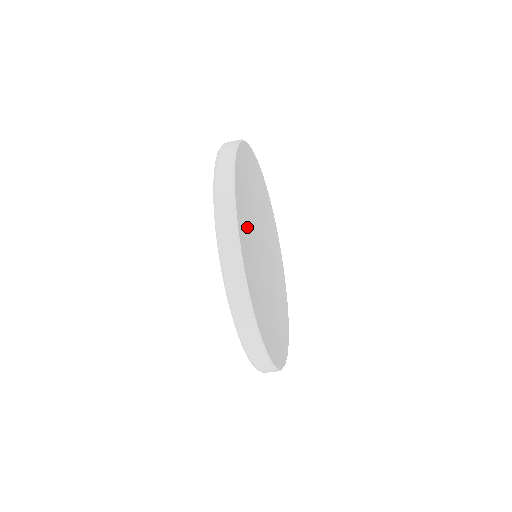
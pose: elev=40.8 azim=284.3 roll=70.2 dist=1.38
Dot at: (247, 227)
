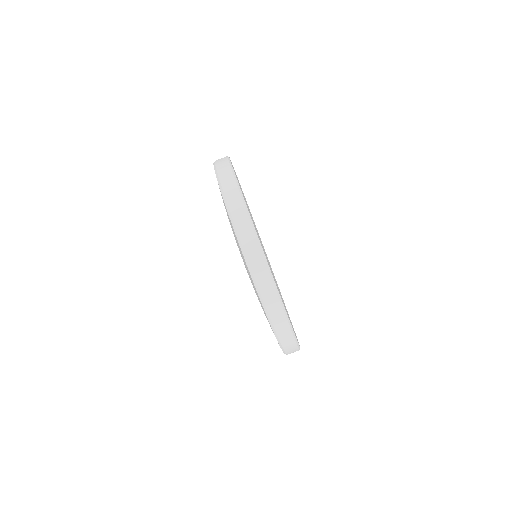
Dot at: occluded
